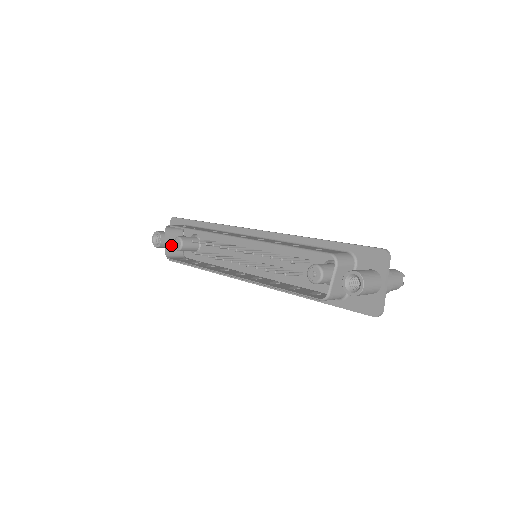
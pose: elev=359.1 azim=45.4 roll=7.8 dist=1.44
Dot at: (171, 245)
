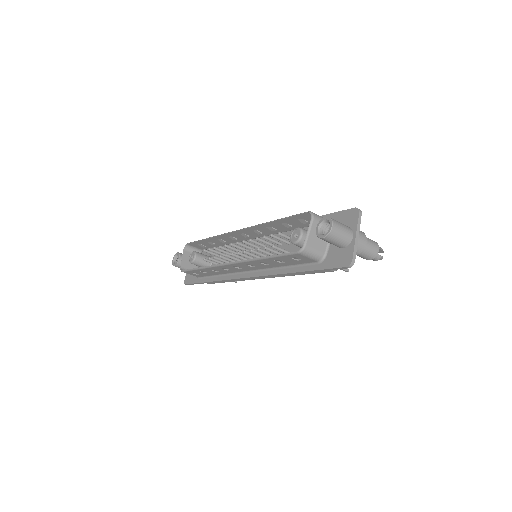
Dot at: (187, 262)
